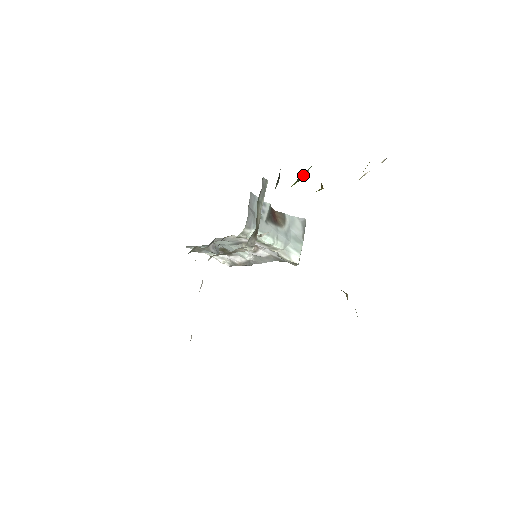
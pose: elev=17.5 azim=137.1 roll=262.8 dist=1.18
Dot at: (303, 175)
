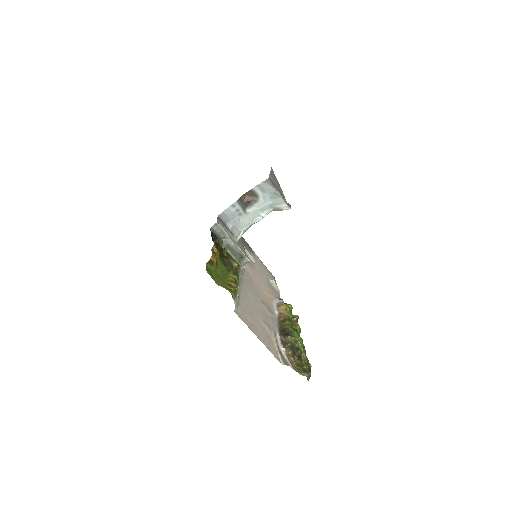
Dot at: (223, 247)
